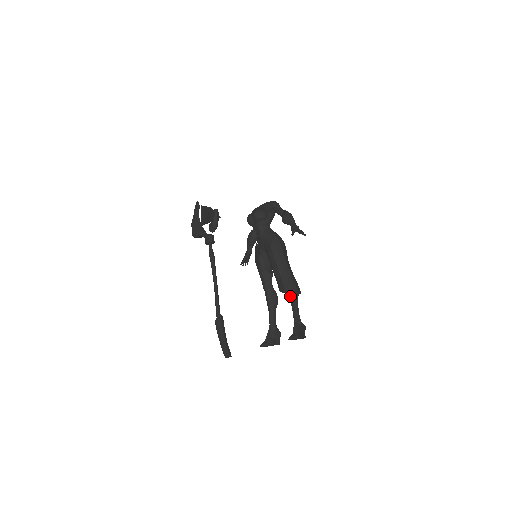
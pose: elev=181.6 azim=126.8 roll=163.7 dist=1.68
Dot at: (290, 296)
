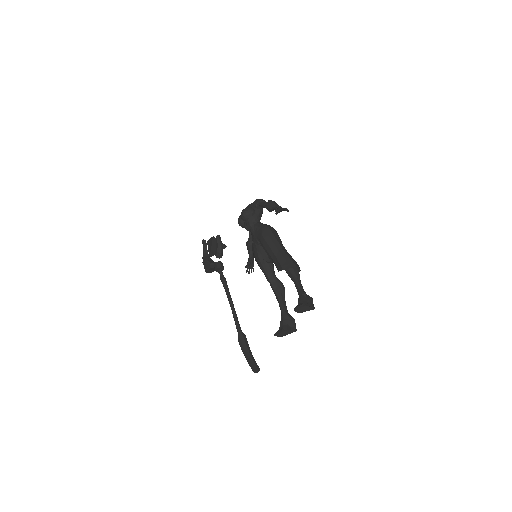
Dot at: (290, 273)
